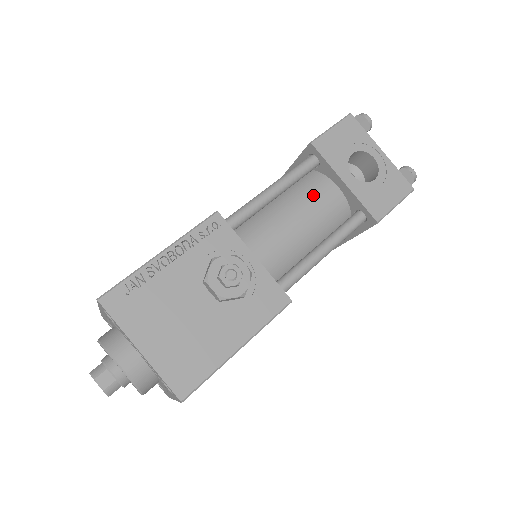
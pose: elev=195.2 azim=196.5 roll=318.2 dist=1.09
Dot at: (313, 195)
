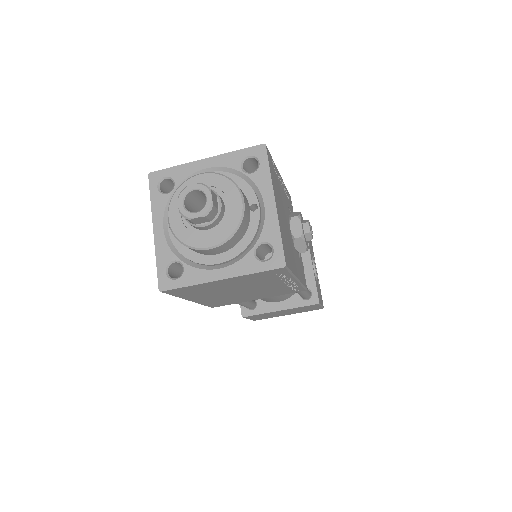
Dot at: occluded
